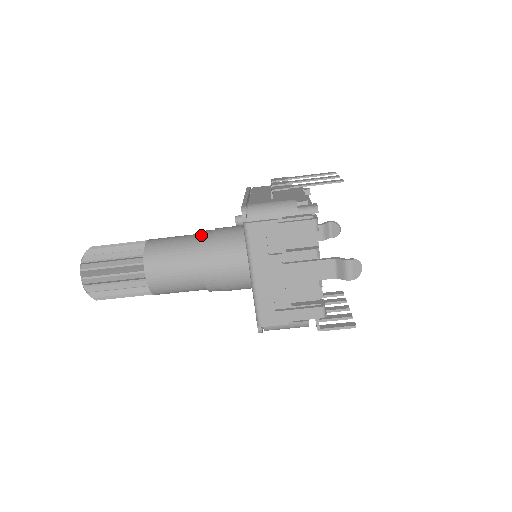
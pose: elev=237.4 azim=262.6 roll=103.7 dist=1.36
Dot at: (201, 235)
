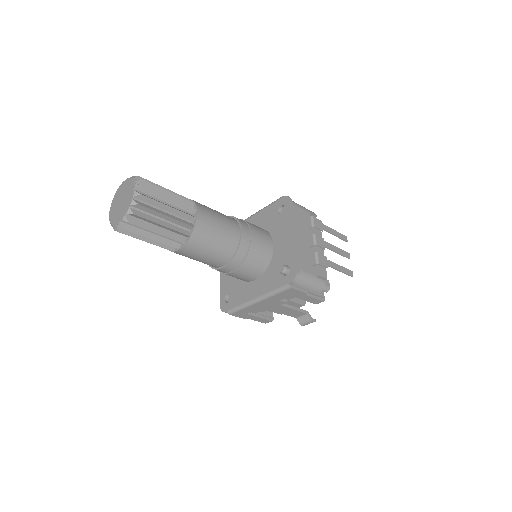
Dot at: (242, 238)
